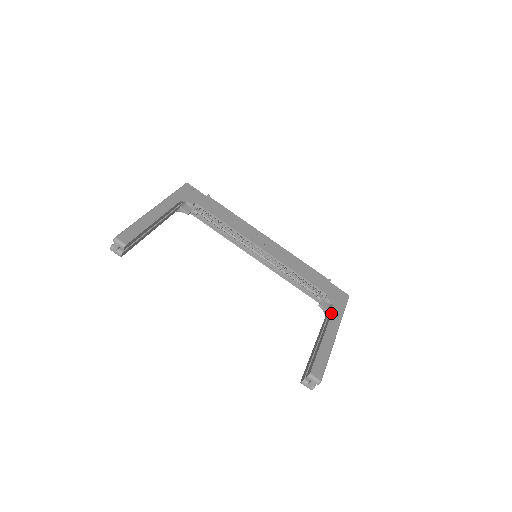
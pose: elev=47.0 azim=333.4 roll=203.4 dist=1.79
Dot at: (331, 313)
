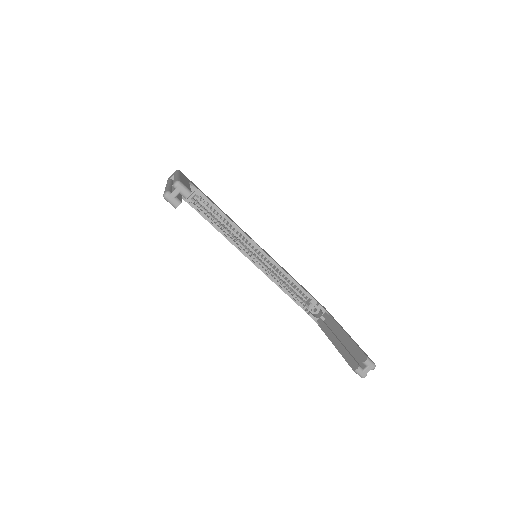
Dot at: (331, 317)
